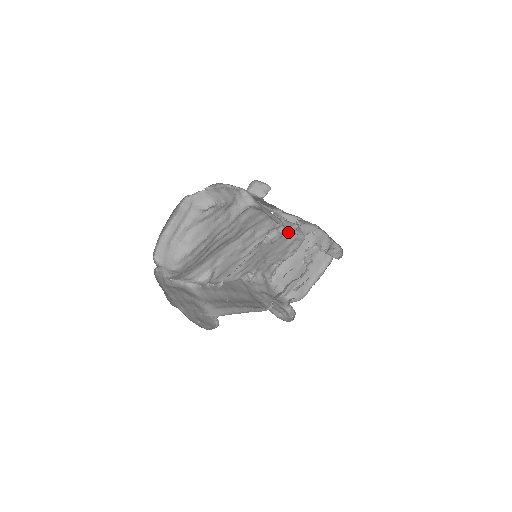
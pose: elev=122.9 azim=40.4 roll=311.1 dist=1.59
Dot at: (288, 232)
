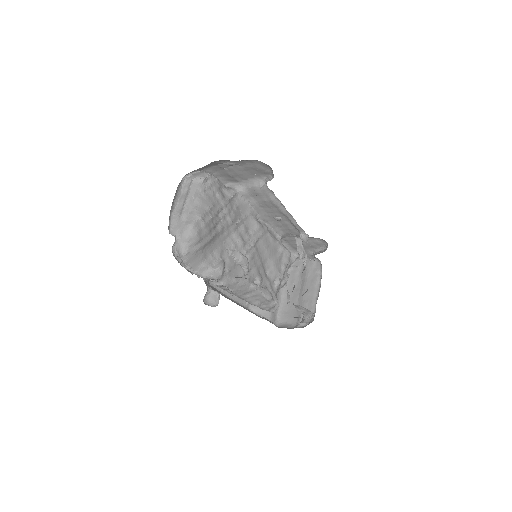
Dot at: (274, 240)
